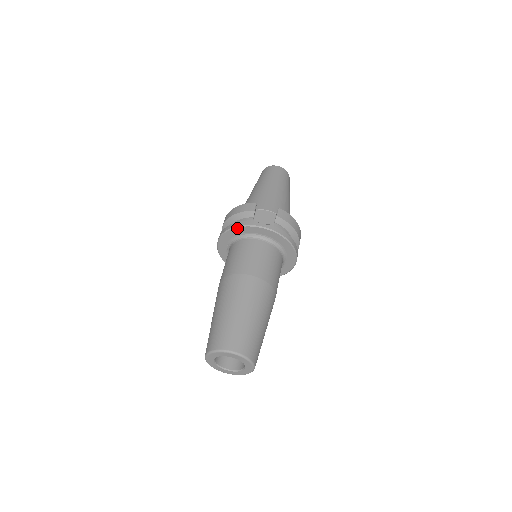
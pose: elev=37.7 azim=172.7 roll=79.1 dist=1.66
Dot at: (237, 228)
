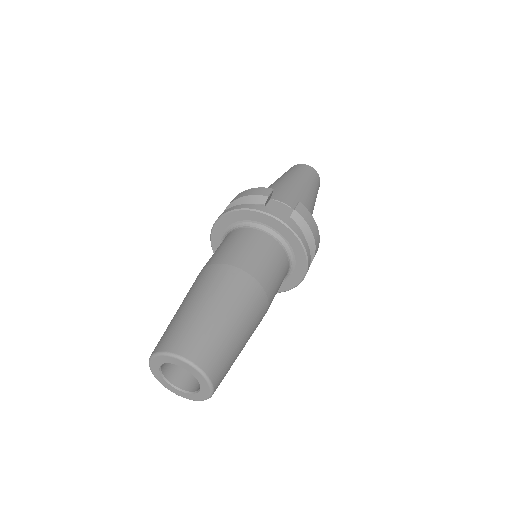
Dot at: (241, 211)
